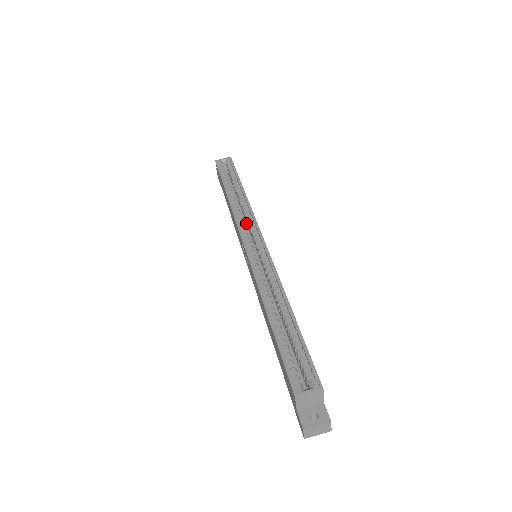
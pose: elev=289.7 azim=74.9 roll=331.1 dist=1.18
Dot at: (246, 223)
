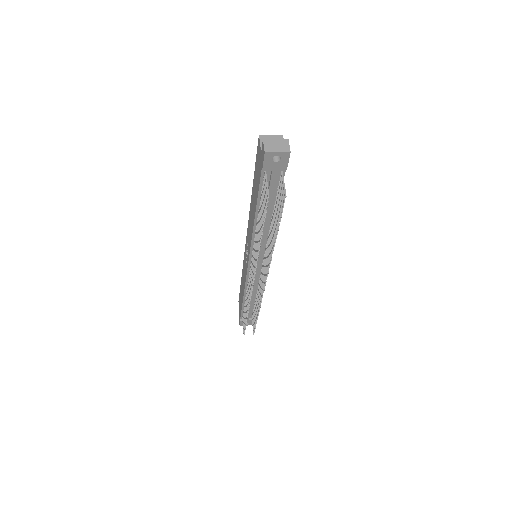
Dot at: occluded
